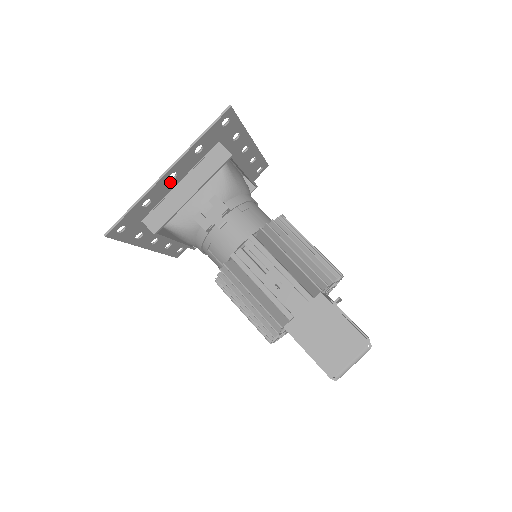
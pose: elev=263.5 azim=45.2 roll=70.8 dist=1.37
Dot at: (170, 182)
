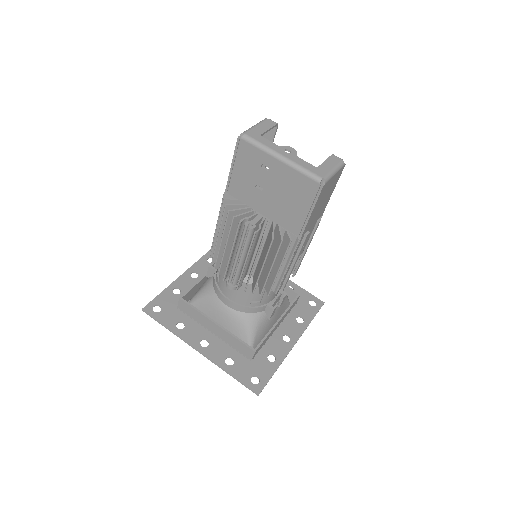
Dot at: (194, 280)
